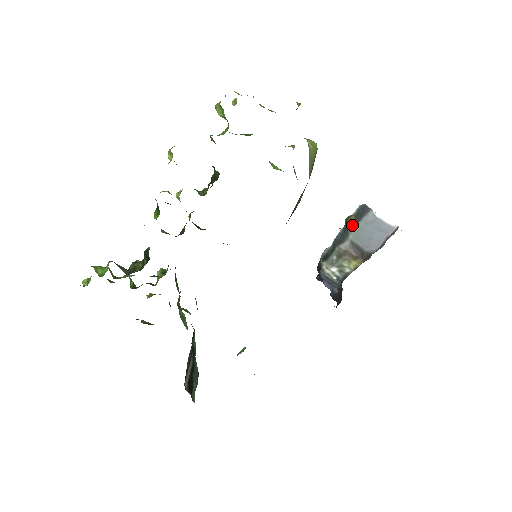
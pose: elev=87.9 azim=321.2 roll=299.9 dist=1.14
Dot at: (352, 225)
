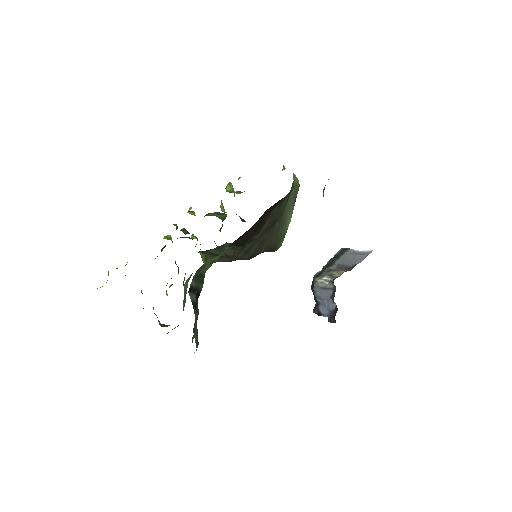
Dot at: (337, 257)
